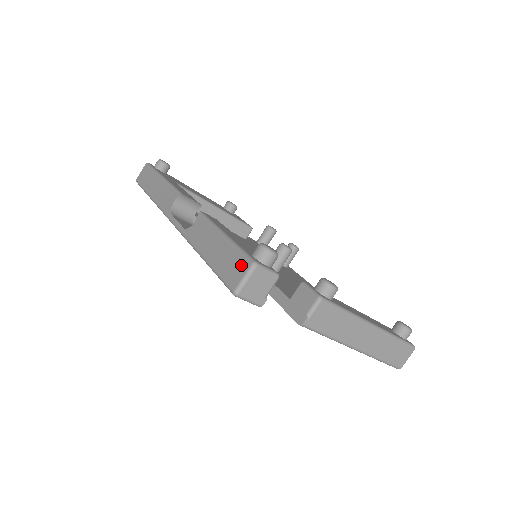
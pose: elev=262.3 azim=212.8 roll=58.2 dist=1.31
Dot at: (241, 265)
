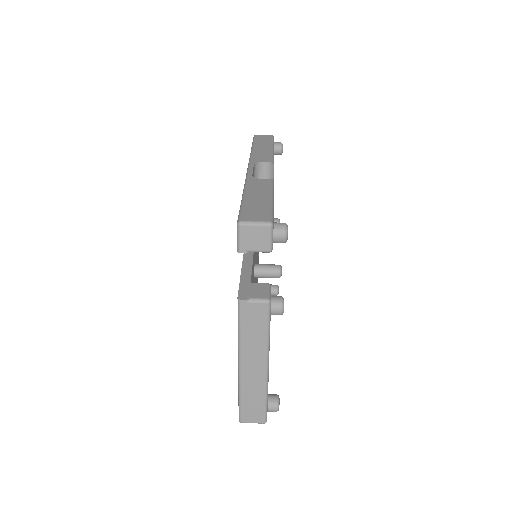
Dot at: (263, 216)
